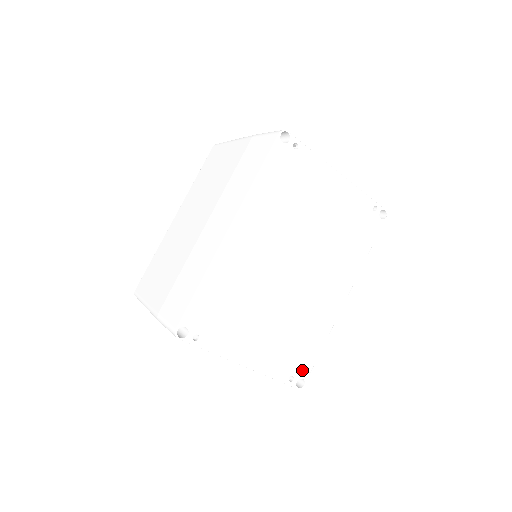
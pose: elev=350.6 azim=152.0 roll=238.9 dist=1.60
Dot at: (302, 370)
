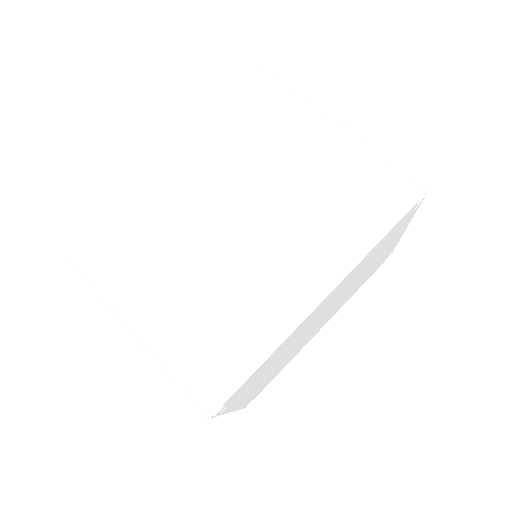
Dot at: occluded
